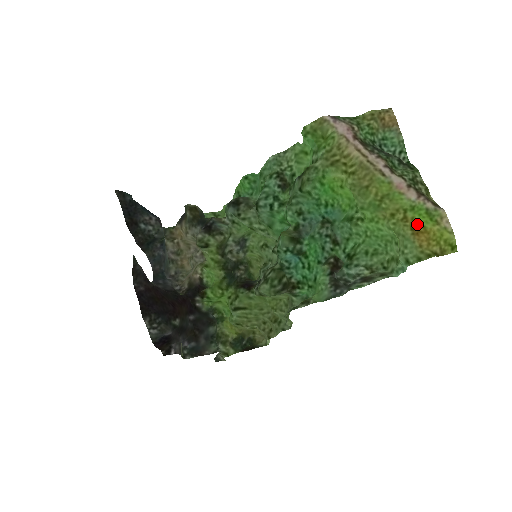
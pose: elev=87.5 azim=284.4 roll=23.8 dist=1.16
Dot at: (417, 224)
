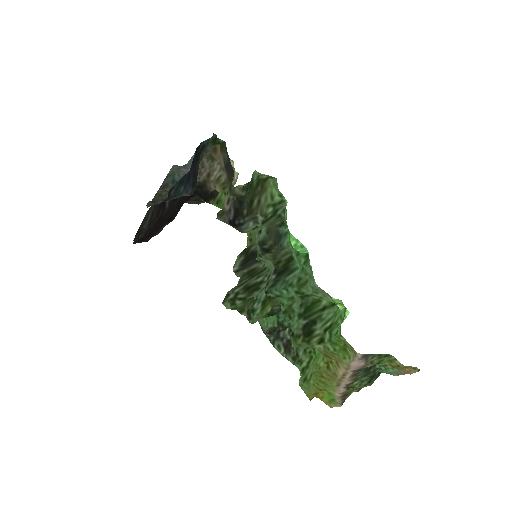
Dot at: (322, 395)
